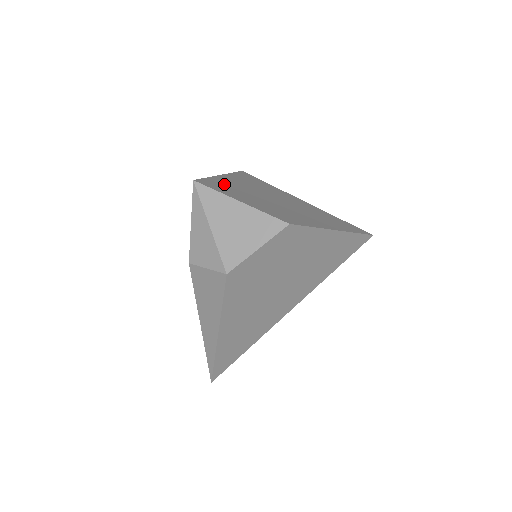
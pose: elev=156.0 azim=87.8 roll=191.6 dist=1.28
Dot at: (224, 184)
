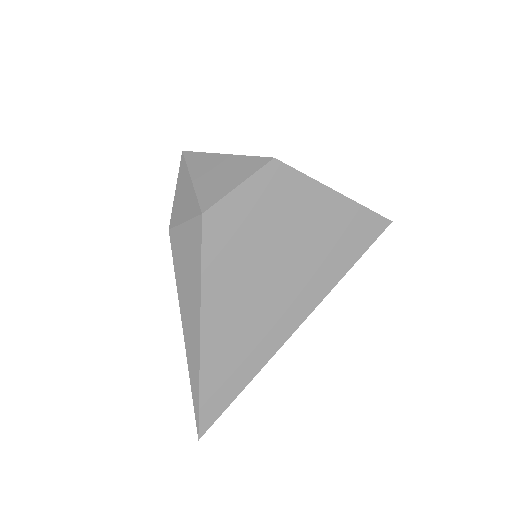
Dot at: occluded
